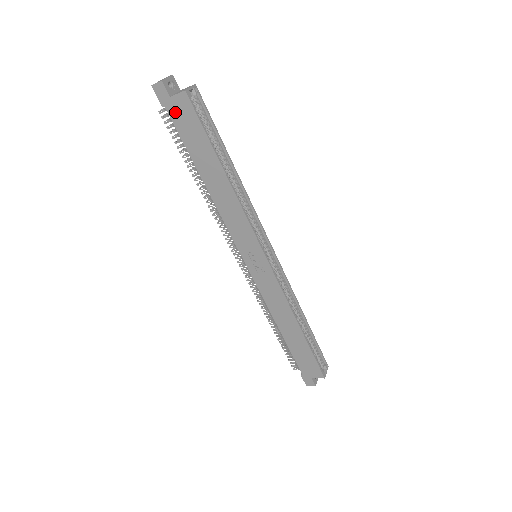
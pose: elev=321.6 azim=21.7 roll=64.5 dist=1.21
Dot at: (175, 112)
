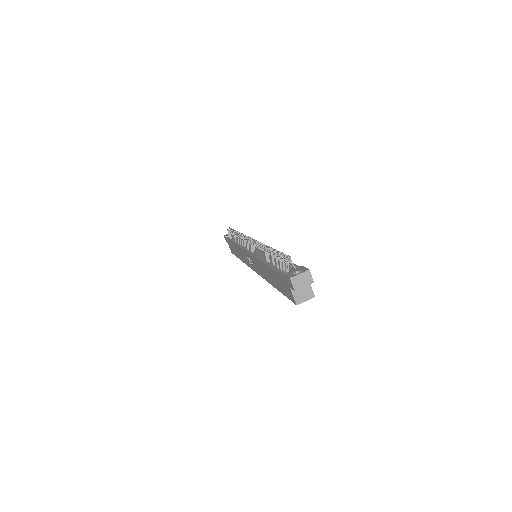
Dot at: (285, 282)
